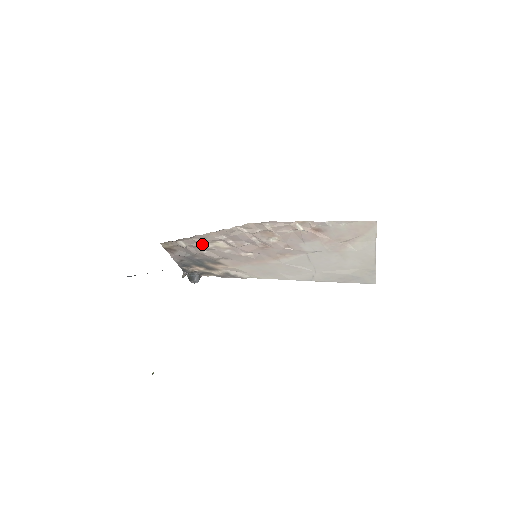
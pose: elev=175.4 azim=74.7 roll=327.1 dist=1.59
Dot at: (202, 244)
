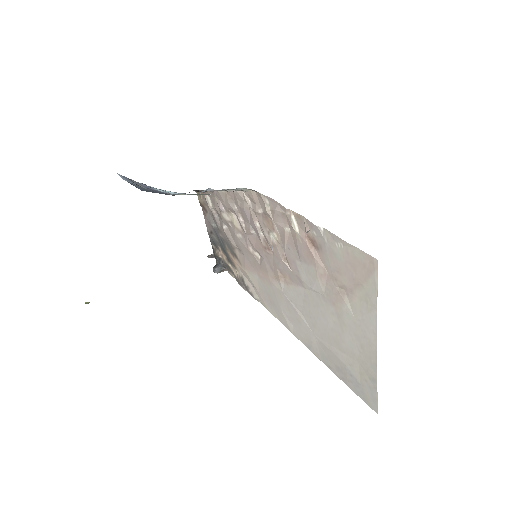
Dot at: (221, 210)
